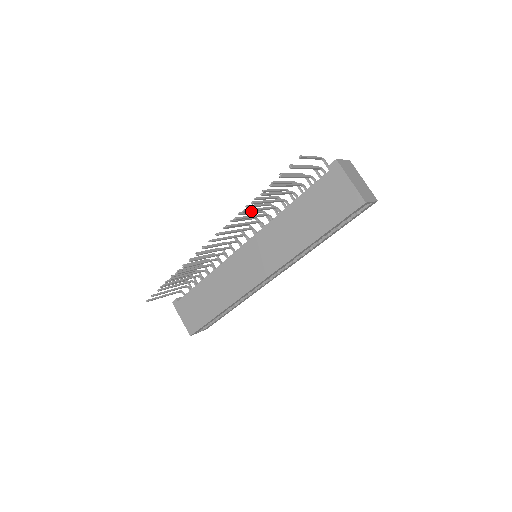
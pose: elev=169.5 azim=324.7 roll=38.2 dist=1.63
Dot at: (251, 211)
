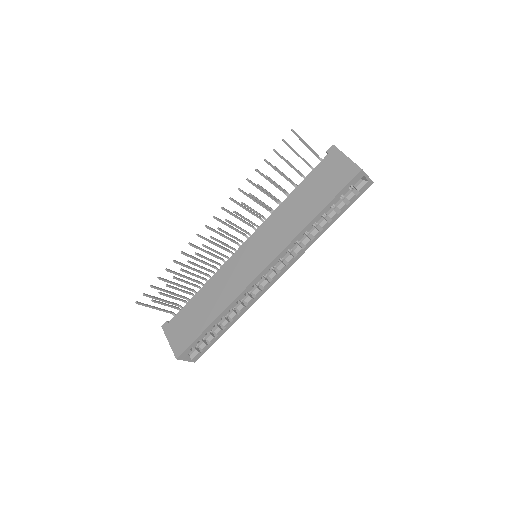
Dot at: (255, 186)
